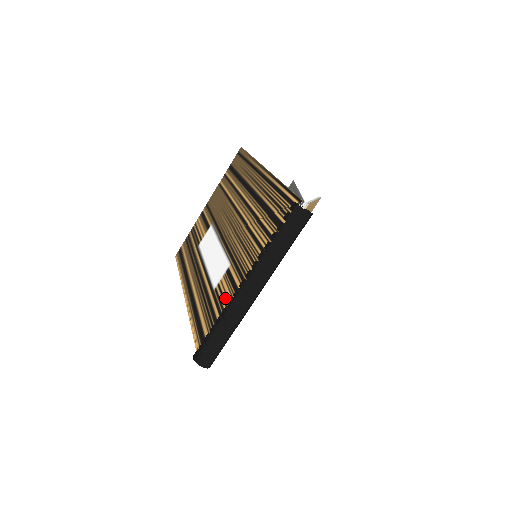
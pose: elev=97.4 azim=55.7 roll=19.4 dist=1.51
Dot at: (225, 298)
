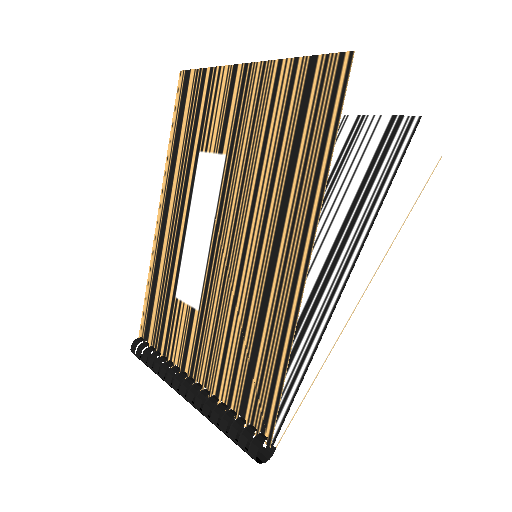
Dot at: (175, 341)
